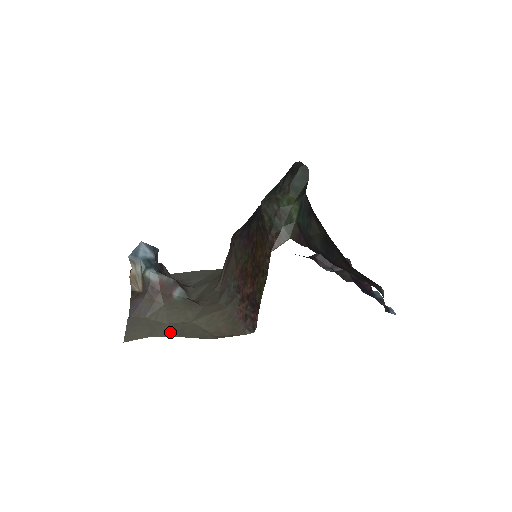
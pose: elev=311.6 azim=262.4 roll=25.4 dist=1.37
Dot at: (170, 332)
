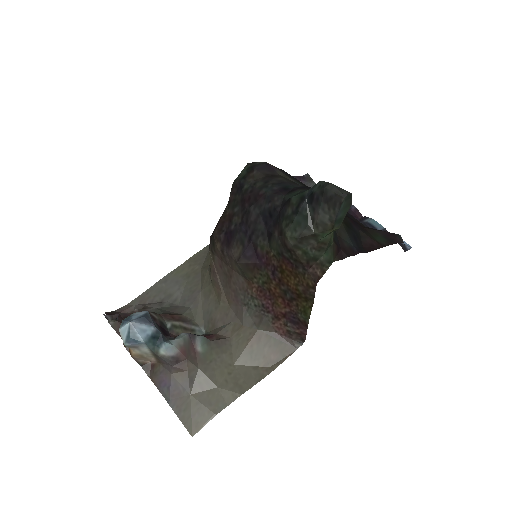
Dot at: (229, 396)
